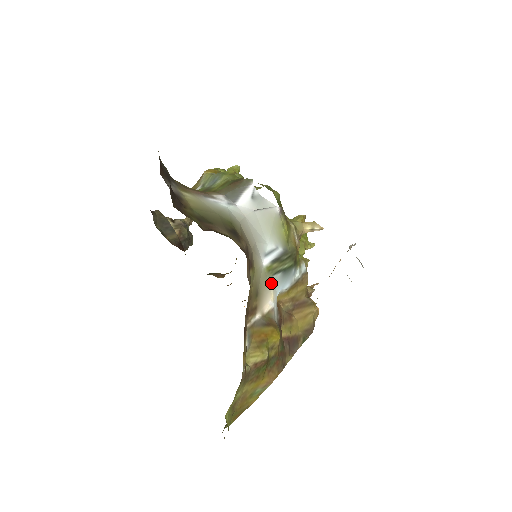
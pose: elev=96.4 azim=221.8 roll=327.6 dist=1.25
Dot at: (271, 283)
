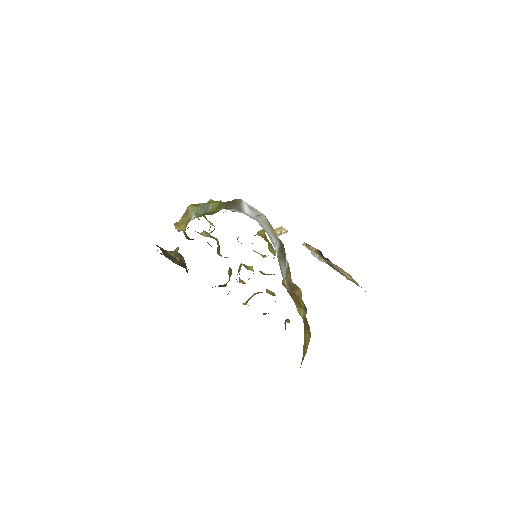
Dot at: (282, 267)
